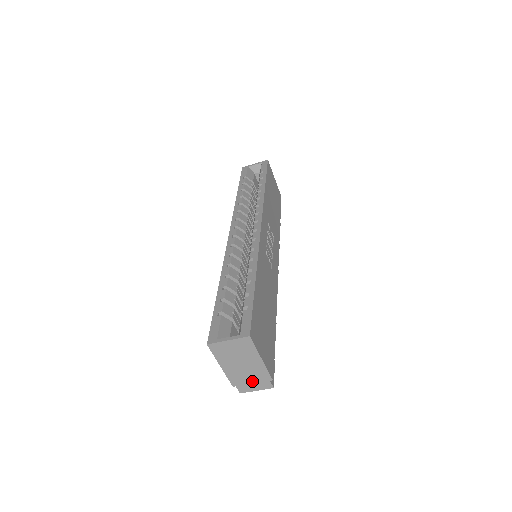
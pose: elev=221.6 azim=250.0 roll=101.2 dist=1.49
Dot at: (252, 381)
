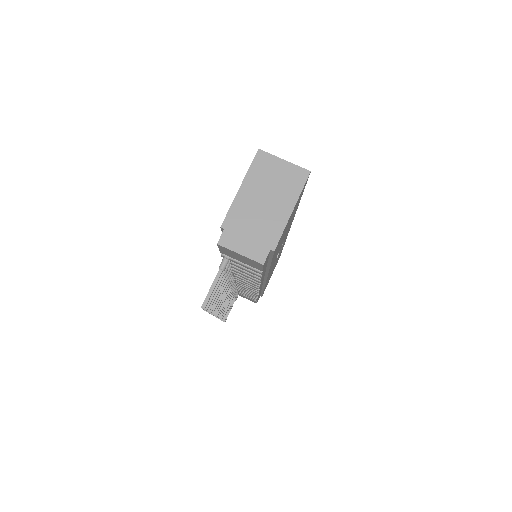
Dot at: (250, 235)
